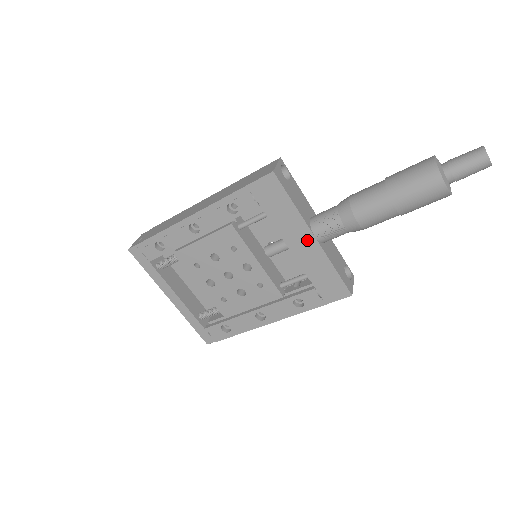
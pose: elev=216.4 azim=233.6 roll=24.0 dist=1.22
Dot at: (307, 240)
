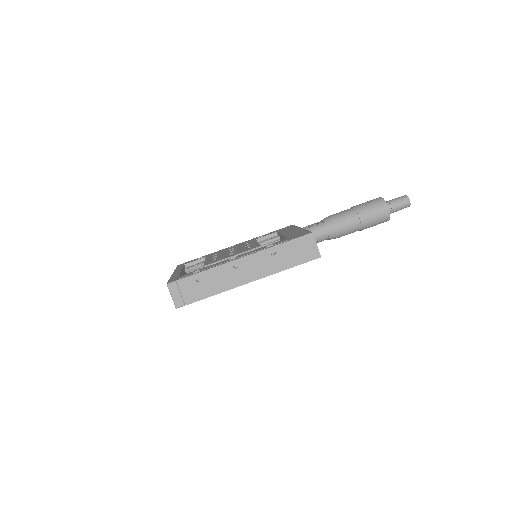
Dot at: occluded
